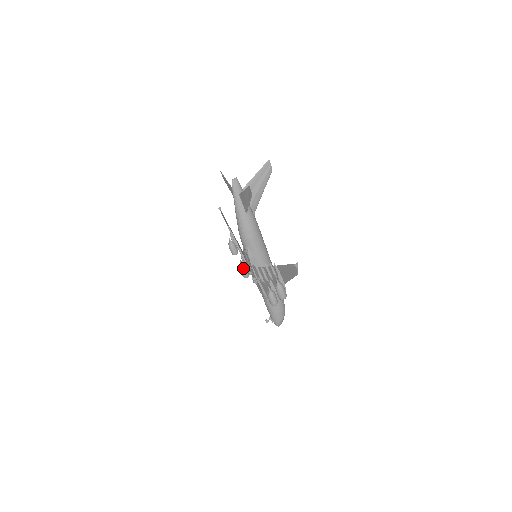
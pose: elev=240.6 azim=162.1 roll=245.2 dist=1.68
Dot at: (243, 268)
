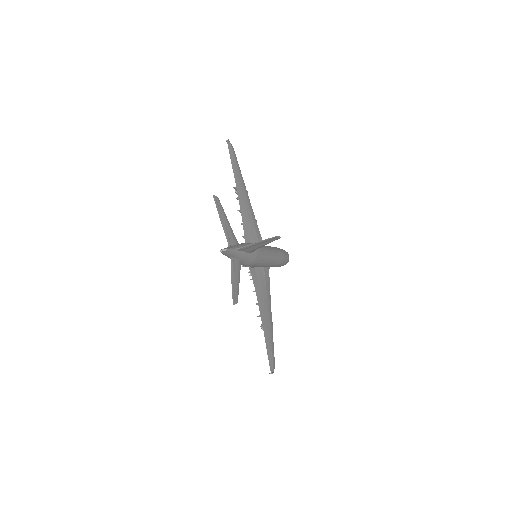
Dot at: occluded
